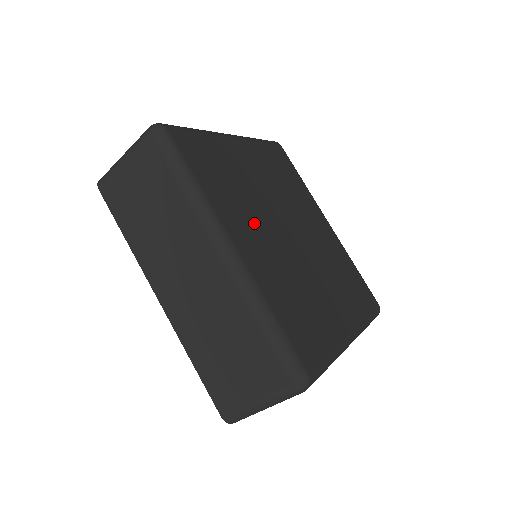
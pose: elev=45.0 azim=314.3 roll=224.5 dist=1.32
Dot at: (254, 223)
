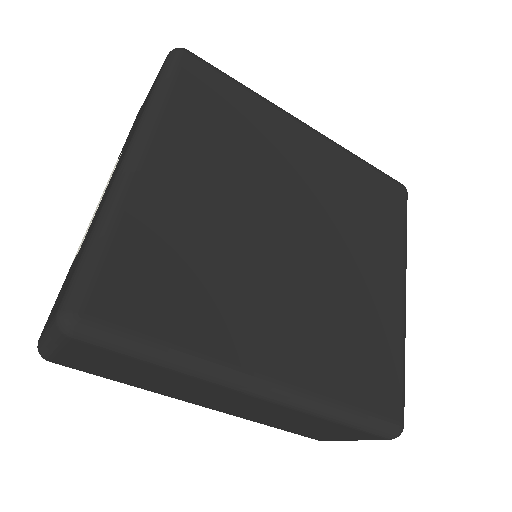
Dot at: (257, 298)
